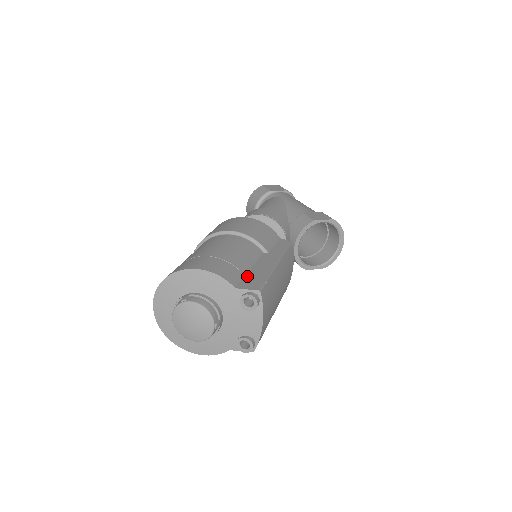
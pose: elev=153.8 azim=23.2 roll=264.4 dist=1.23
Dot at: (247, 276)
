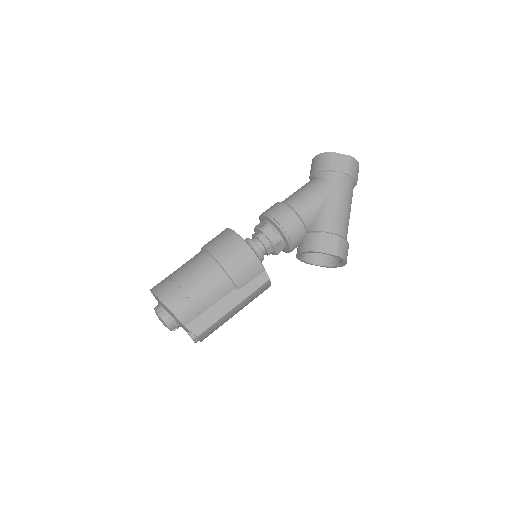
Dot at: (202, 316)
